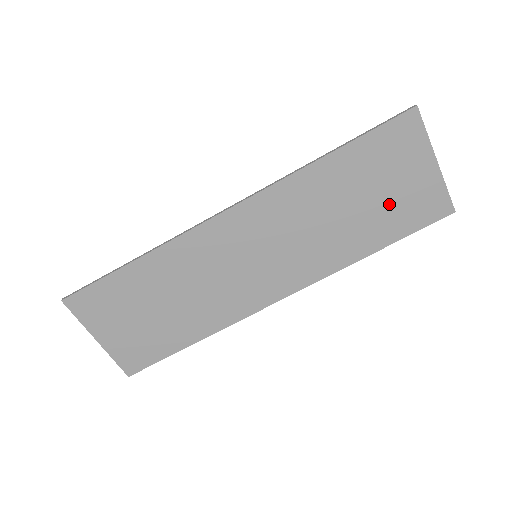
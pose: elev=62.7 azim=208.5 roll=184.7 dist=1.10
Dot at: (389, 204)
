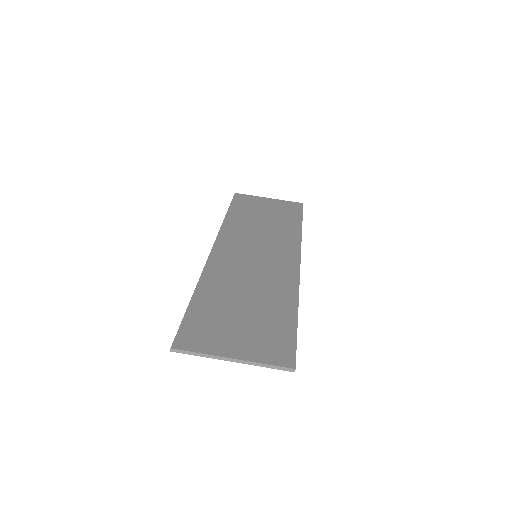
Dot at: (276, 213)
